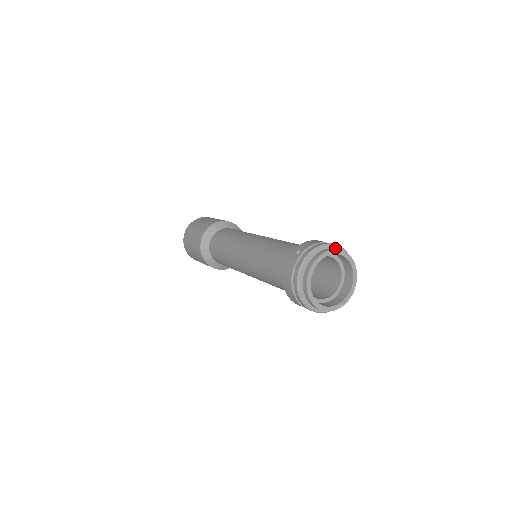
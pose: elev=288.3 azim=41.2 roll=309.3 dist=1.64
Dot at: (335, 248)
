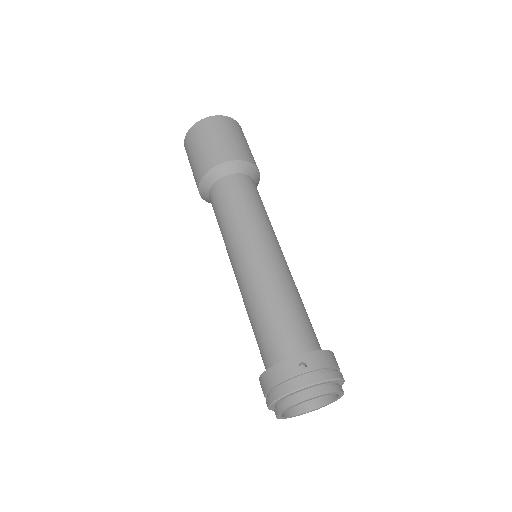
Dot at: (338, 381)
